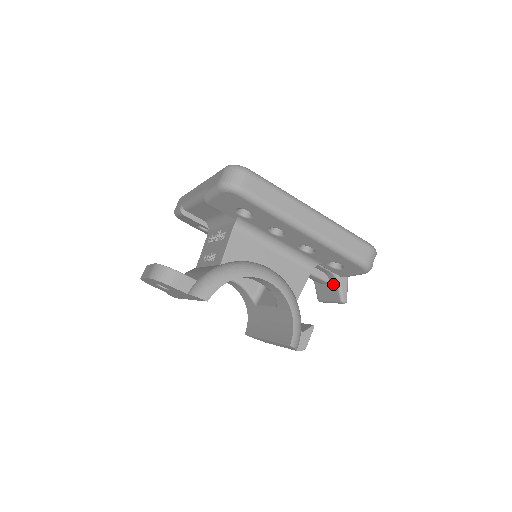
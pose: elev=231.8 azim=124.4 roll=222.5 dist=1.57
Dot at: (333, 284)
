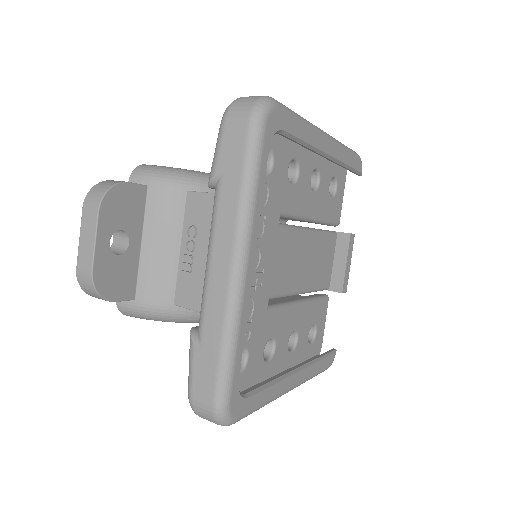
Dot at: occluded
